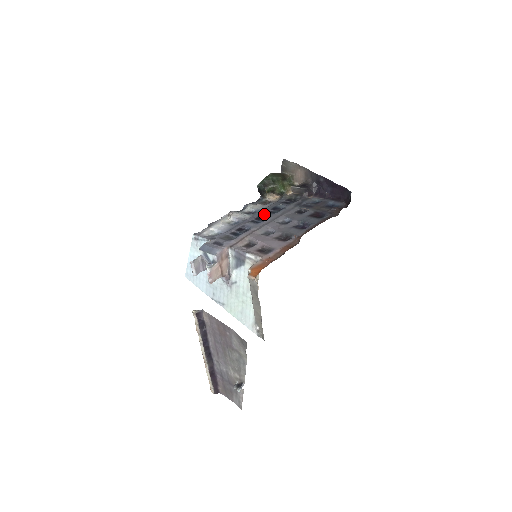
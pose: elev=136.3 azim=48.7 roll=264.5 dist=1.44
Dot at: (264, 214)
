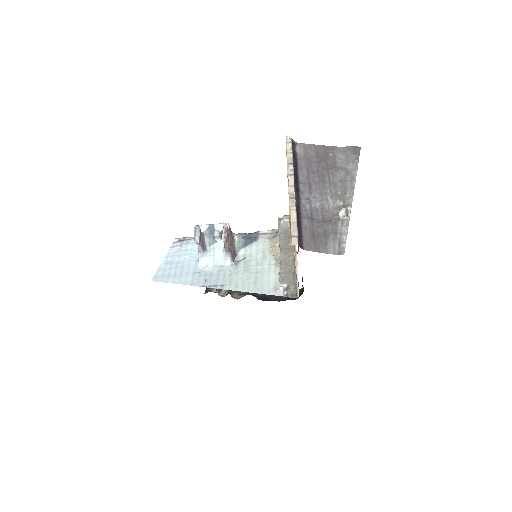
Dot at: occluded
